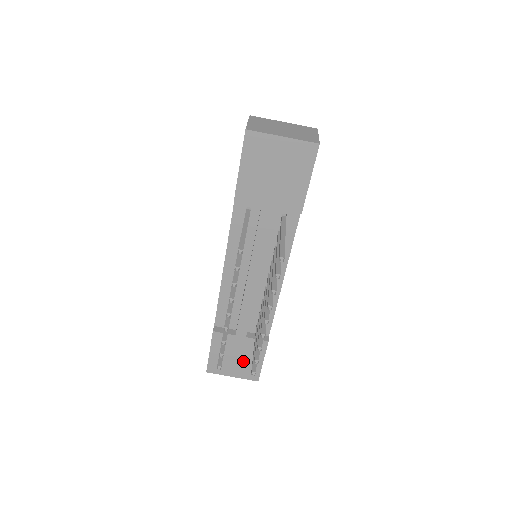
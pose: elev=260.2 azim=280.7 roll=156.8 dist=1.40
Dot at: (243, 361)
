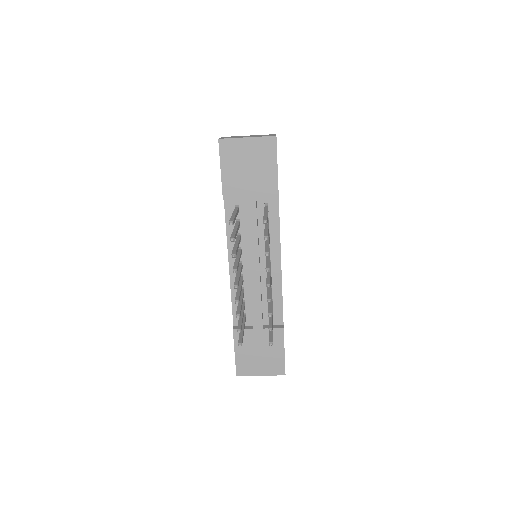
Dot at: (266, 355)
